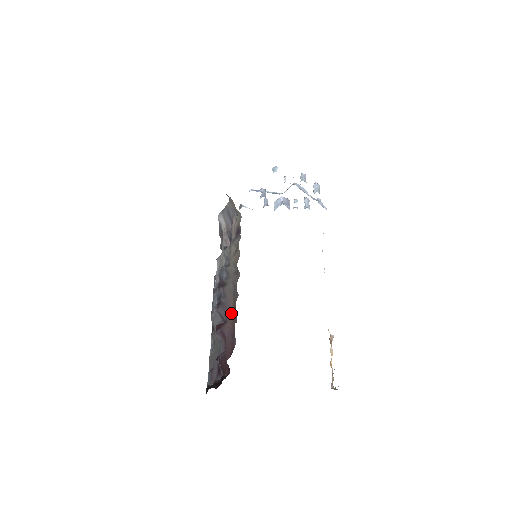
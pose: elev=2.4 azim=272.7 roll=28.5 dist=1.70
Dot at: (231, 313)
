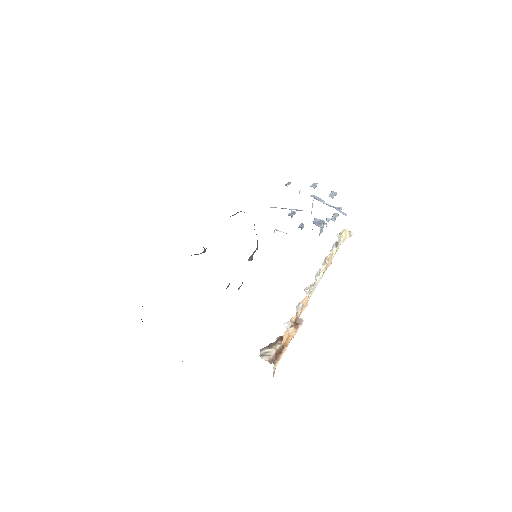
Dot at: occluded
